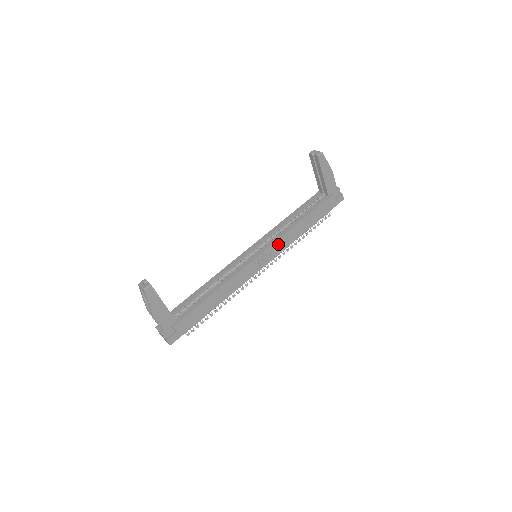
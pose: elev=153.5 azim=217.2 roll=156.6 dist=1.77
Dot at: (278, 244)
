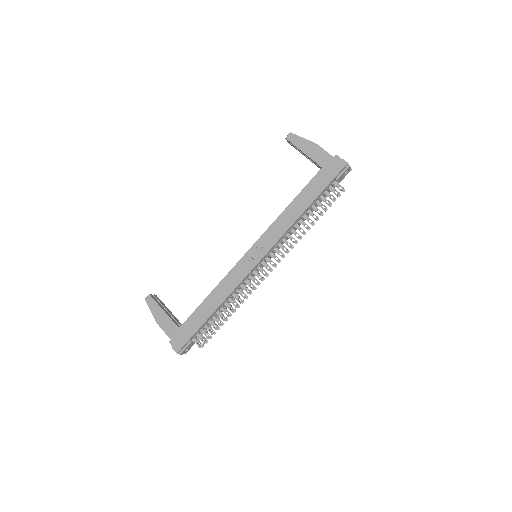
Dot at: (269, 235)
